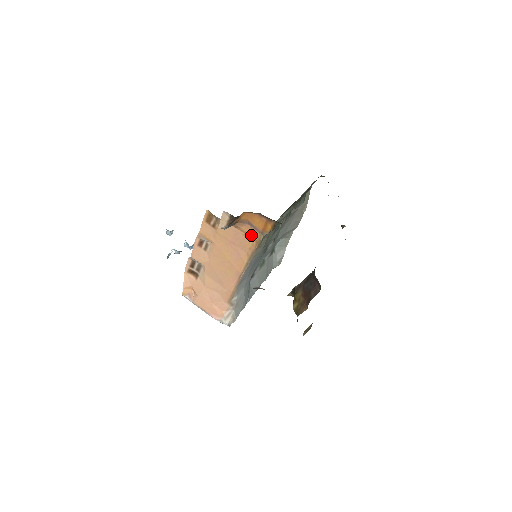
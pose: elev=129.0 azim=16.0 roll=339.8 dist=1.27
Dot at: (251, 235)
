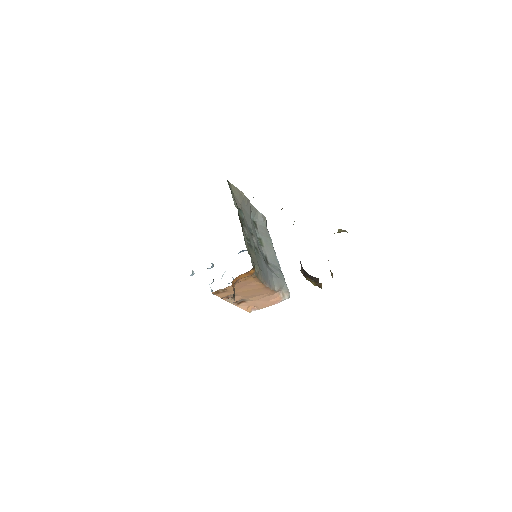
Dot at: (248, 278)
